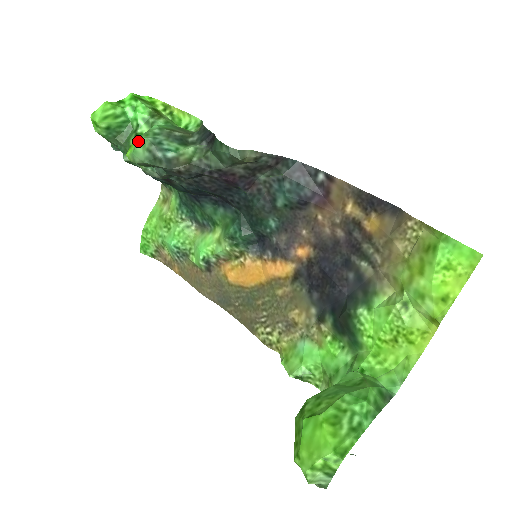
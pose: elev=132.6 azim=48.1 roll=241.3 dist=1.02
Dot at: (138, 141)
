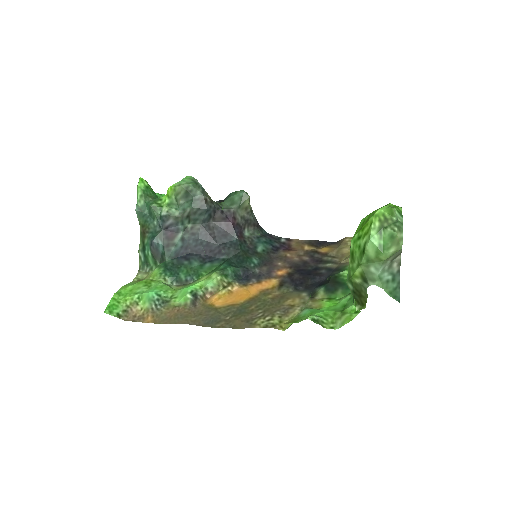
Dot at: (185, 177)
